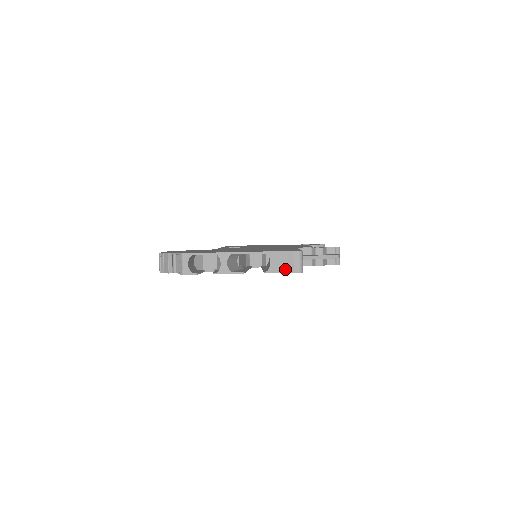
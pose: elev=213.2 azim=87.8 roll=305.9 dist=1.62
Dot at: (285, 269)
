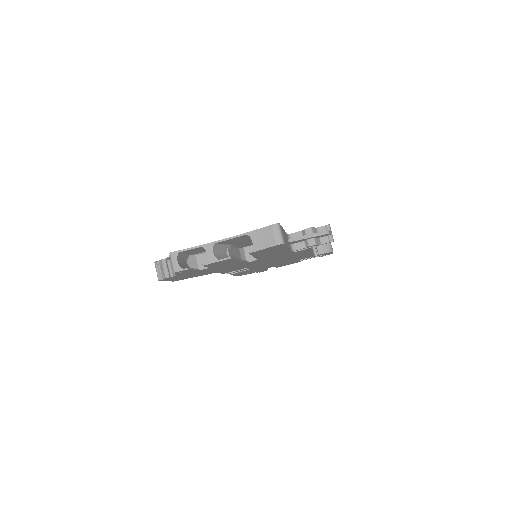
Dot at: (267, 244)
